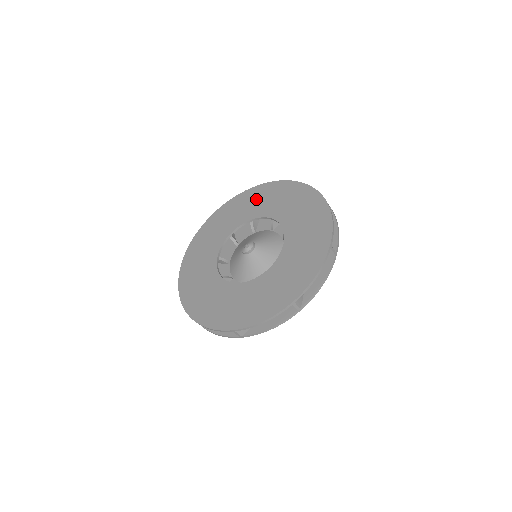
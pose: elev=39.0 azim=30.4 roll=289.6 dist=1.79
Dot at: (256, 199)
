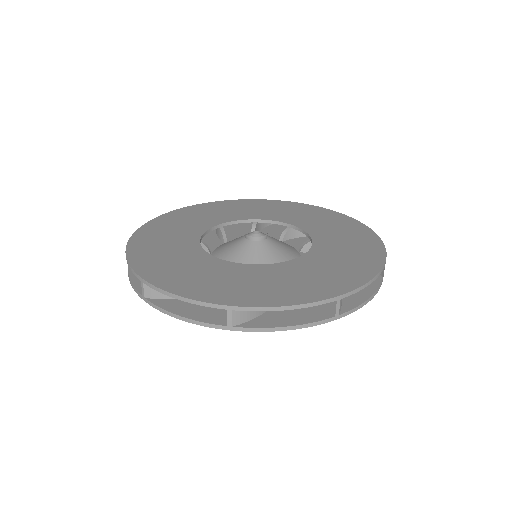
Dot at: (263, 207)
